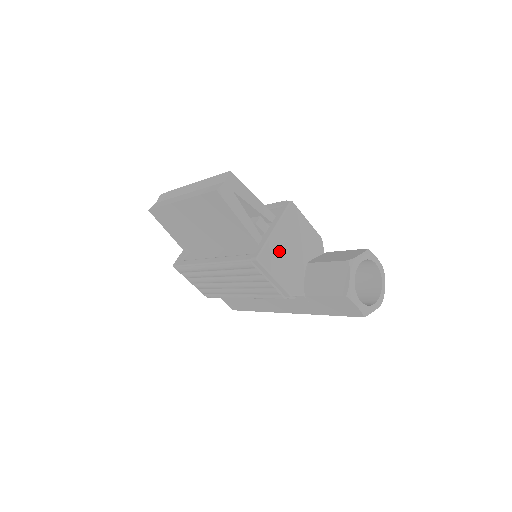
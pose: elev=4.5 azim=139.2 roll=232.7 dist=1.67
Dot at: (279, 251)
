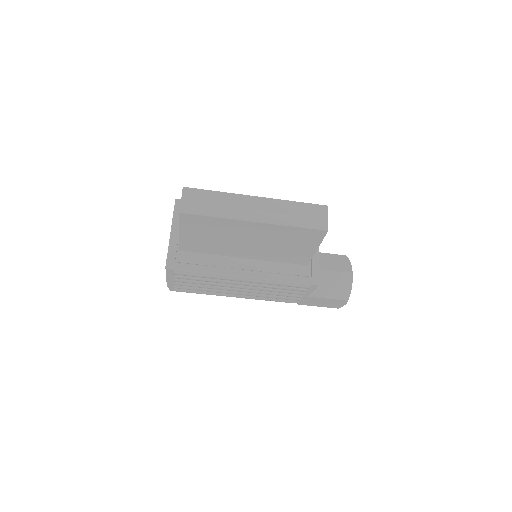
Dot at: occluded
